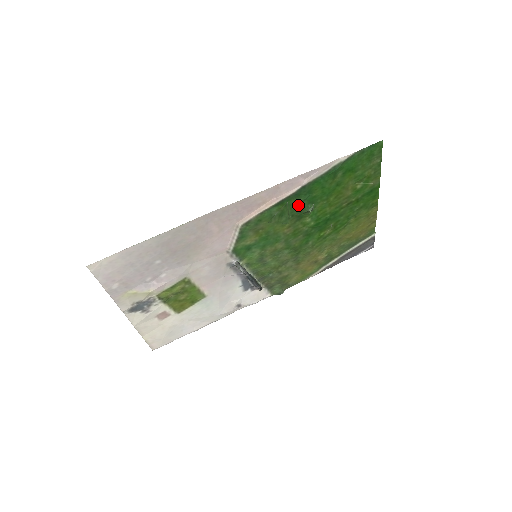
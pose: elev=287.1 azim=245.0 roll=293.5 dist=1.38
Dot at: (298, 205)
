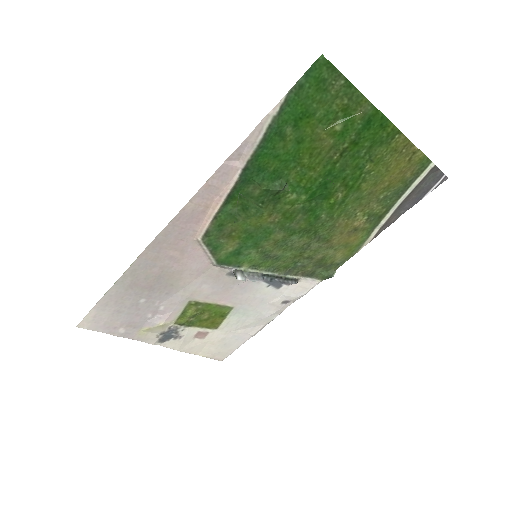
Dot at: (258, 190)
